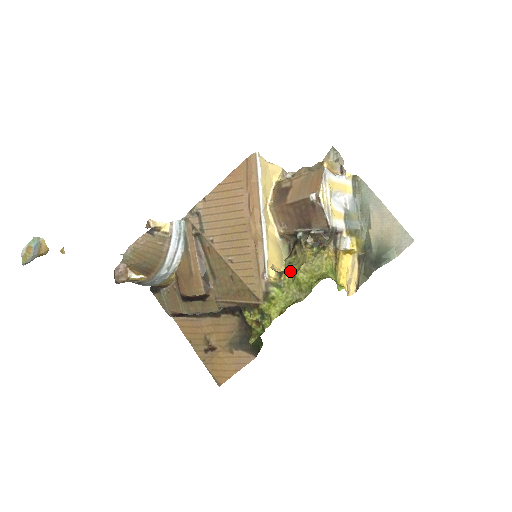
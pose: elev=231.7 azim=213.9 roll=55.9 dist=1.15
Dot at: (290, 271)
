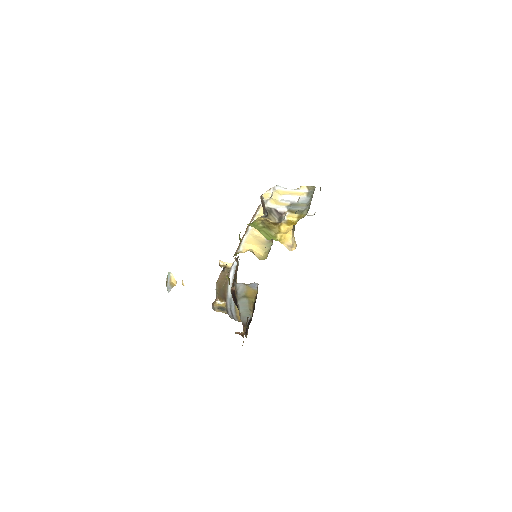
Dot at: occluded
